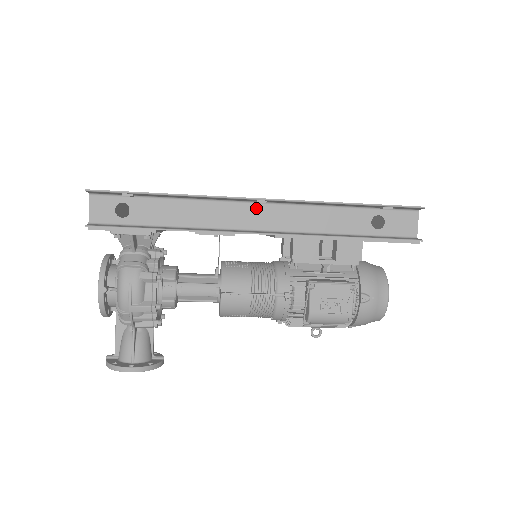
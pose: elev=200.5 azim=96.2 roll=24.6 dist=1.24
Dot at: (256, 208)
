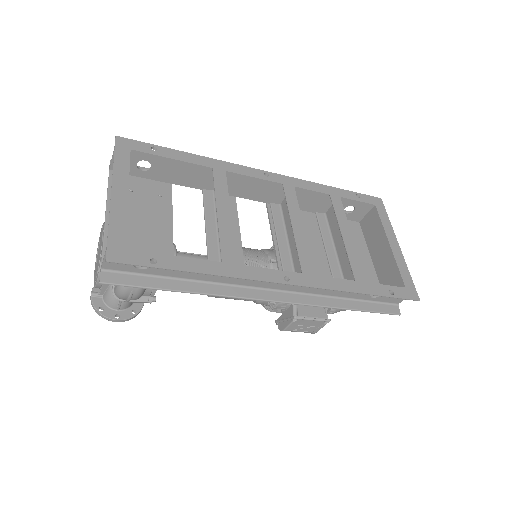
Dot at: occluded
